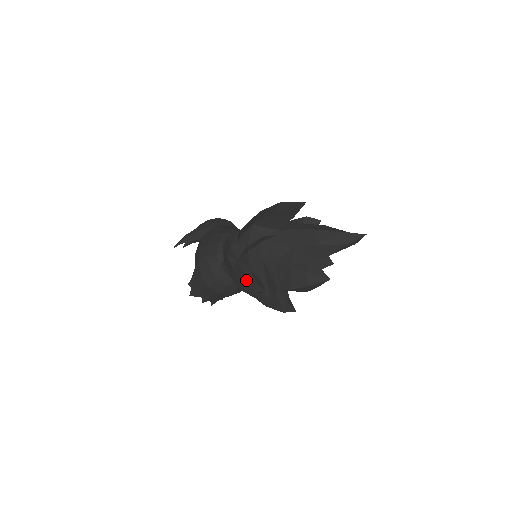
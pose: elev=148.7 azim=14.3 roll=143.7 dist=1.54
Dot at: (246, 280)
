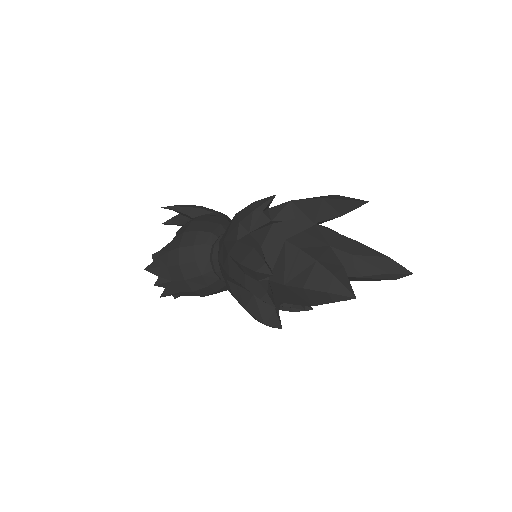
Dot at: (252, 254)
